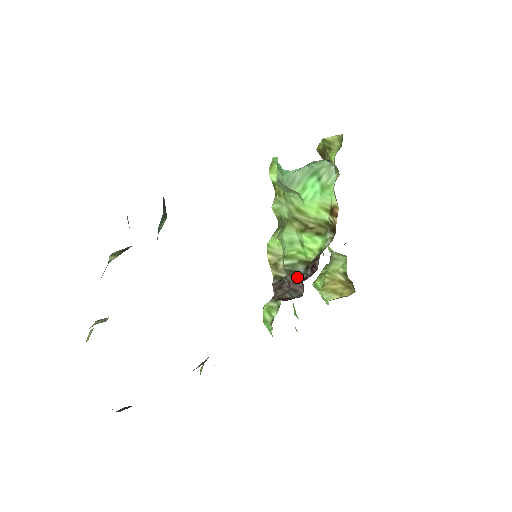
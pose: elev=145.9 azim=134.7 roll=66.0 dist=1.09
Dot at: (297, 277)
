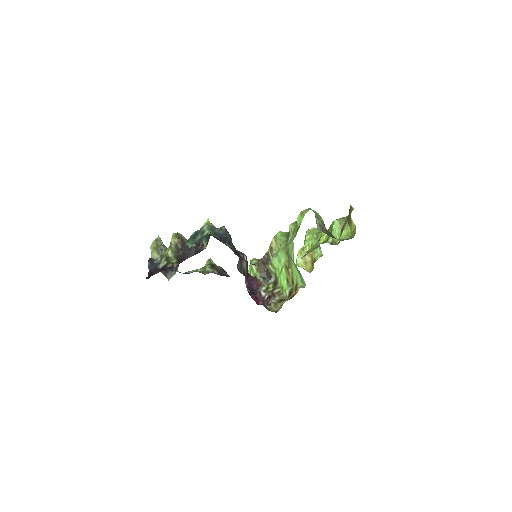
Dot at: (270, 276)
